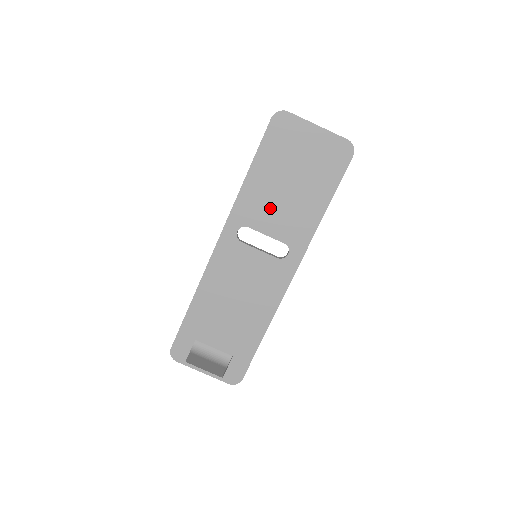
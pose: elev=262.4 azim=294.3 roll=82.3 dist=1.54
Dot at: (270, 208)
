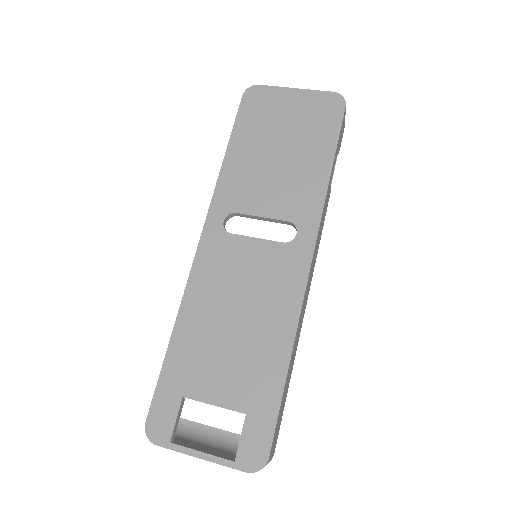
Dot at: (260, 184)
